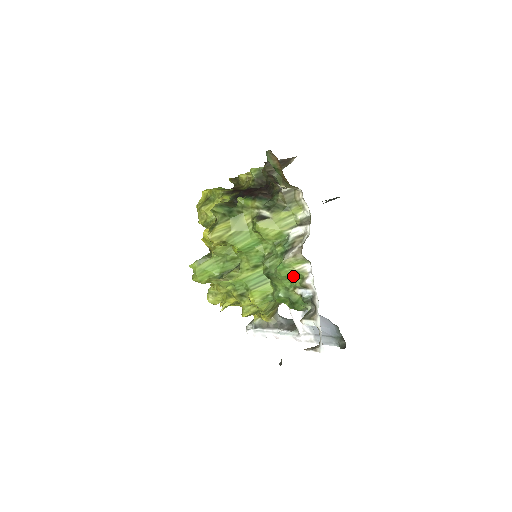
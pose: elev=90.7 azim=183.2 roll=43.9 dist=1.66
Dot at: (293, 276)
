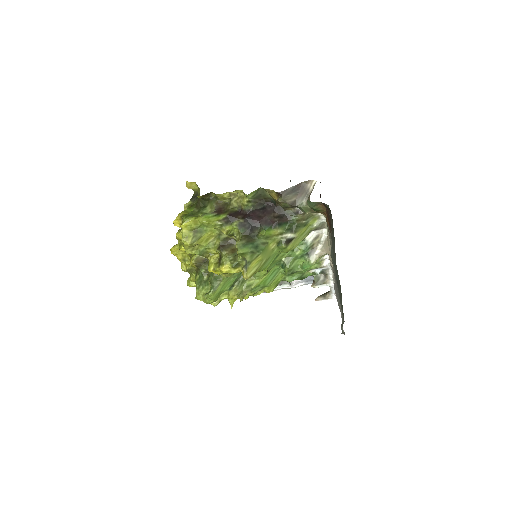
Dot at: occluded
